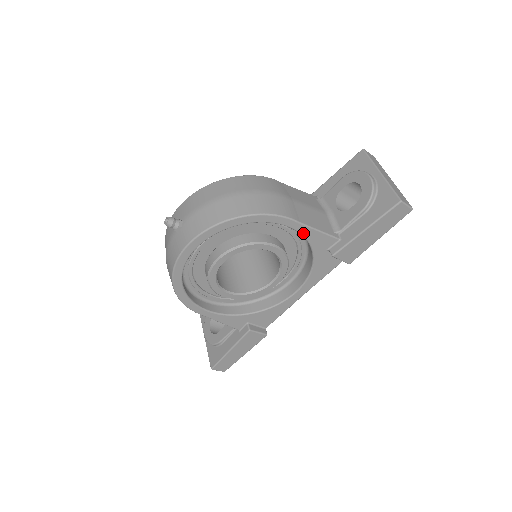
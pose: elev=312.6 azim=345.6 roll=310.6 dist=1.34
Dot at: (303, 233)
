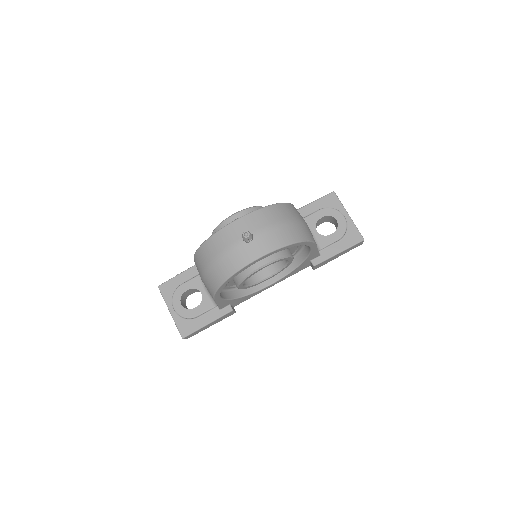
Dot at: (312, 252)
